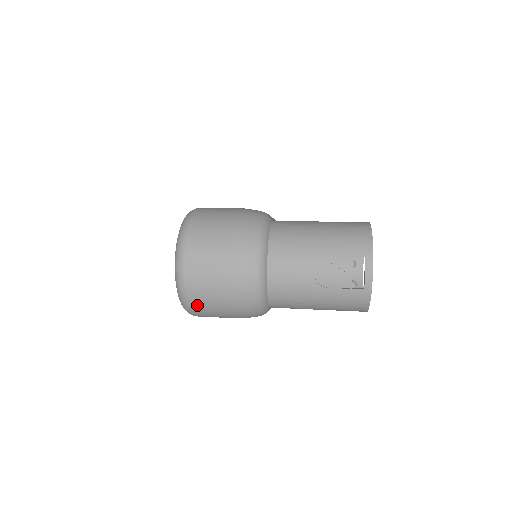
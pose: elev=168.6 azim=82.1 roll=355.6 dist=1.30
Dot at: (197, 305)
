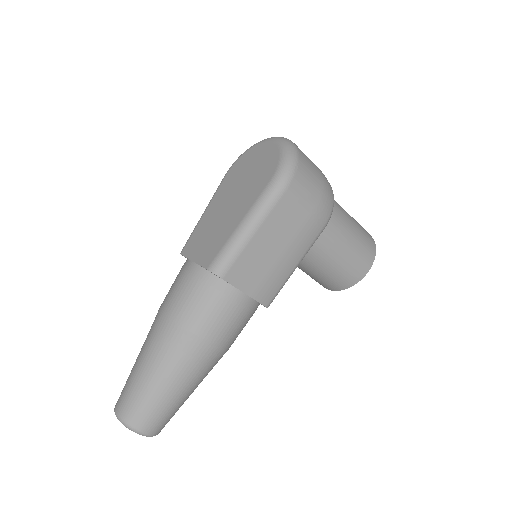
Dot at: (303, 155)
